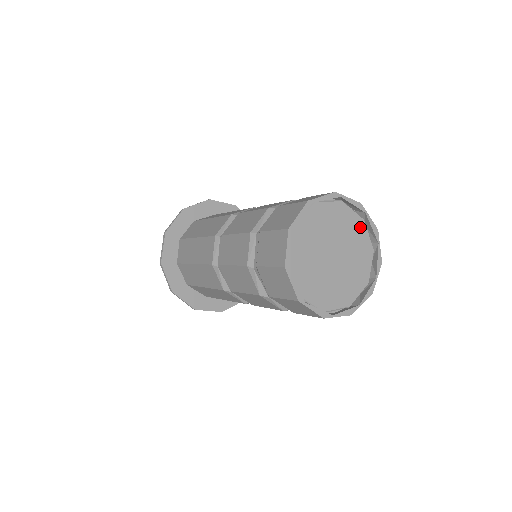
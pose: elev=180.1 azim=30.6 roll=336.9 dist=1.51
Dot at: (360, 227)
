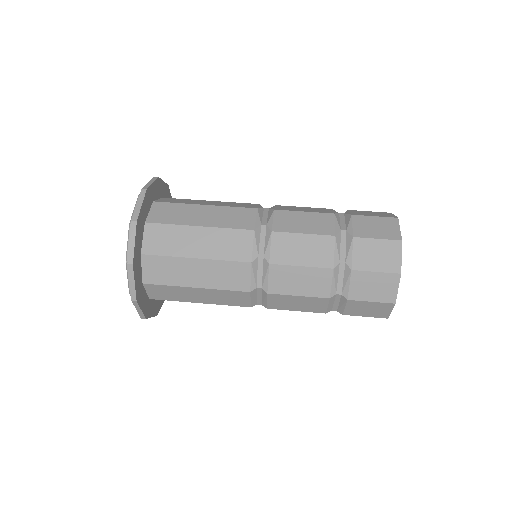
Dot at: occluded
